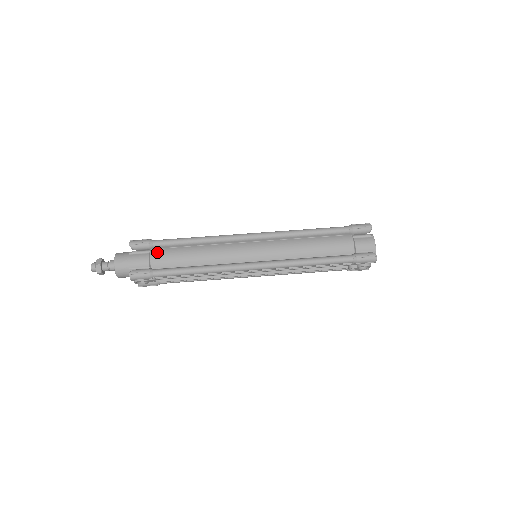
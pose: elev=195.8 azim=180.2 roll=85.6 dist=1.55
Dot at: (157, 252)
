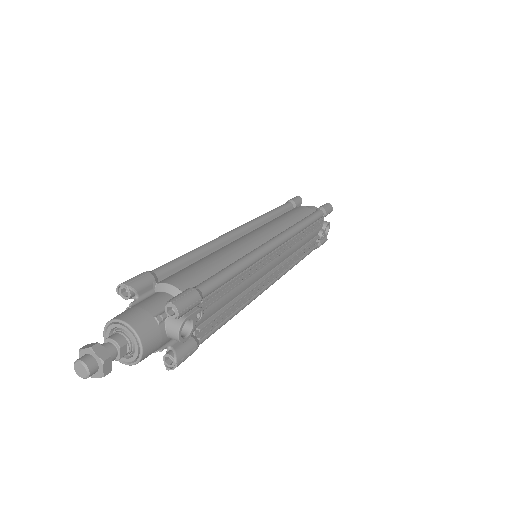
Dot at: (169, 278)
